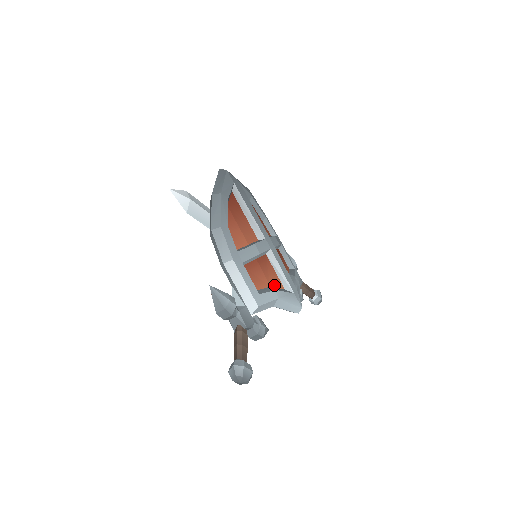
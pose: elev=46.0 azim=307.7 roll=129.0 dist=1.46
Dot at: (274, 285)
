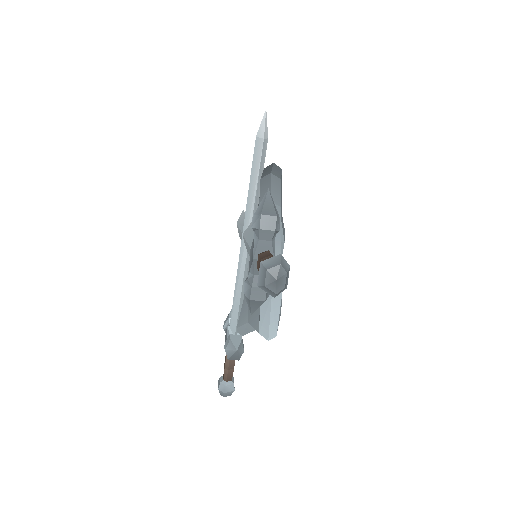
Dot at: occluded
